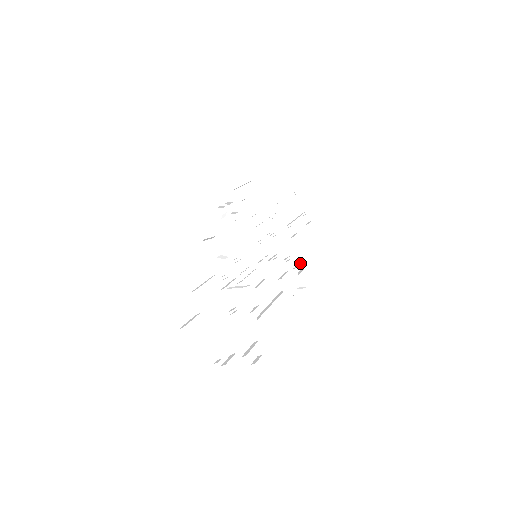
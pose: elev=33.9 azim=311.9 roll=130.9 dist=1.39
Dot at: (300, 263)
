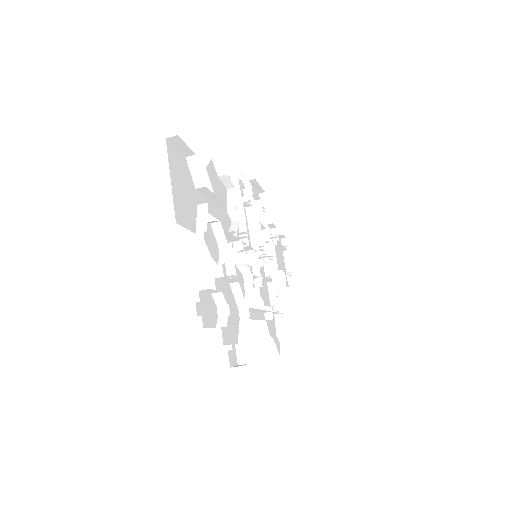
Dot at: (283, 312)
